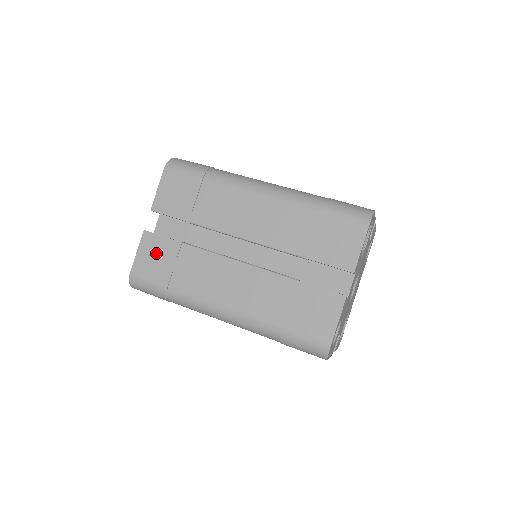
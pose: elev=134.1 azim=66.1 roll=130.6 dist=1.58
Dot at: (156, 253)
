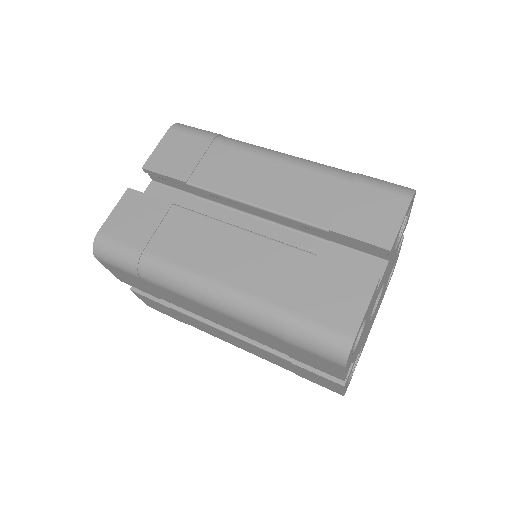
Dot at: (137, 213)
